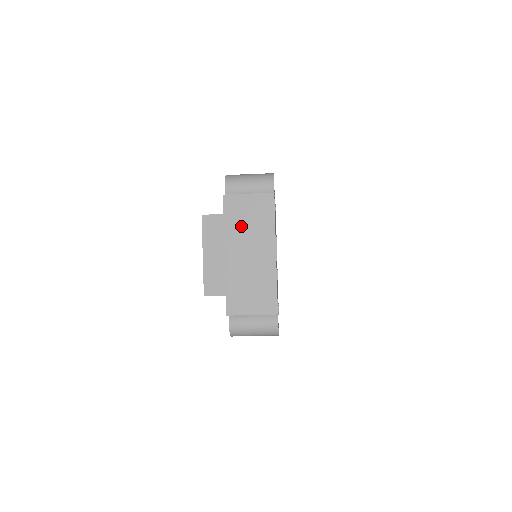
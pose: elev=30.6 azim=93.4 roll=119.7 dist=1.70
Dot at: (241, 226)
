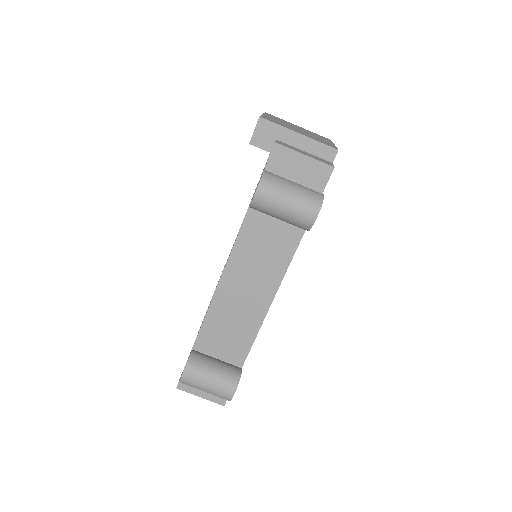
Dot at: (301, 128)
